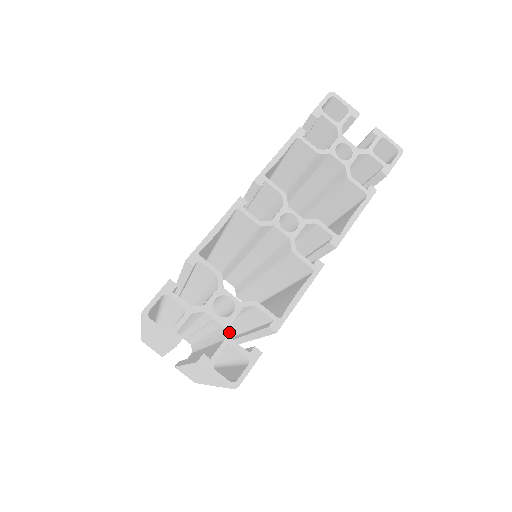
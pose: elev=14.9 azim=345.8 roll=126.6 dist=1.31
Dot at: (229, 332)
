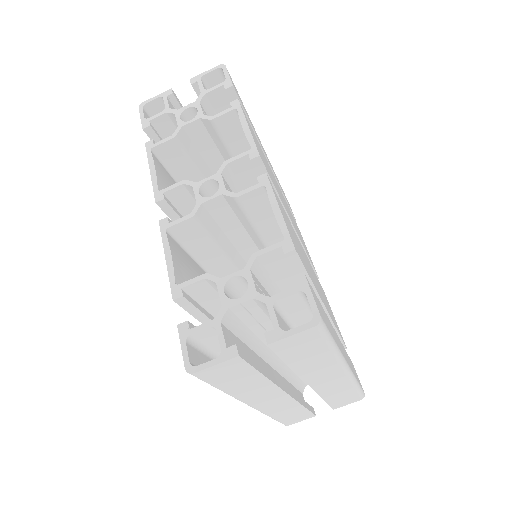
Dot at: (262, 296)
